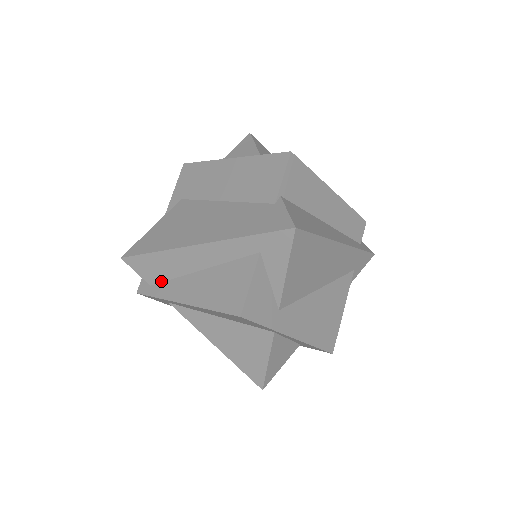
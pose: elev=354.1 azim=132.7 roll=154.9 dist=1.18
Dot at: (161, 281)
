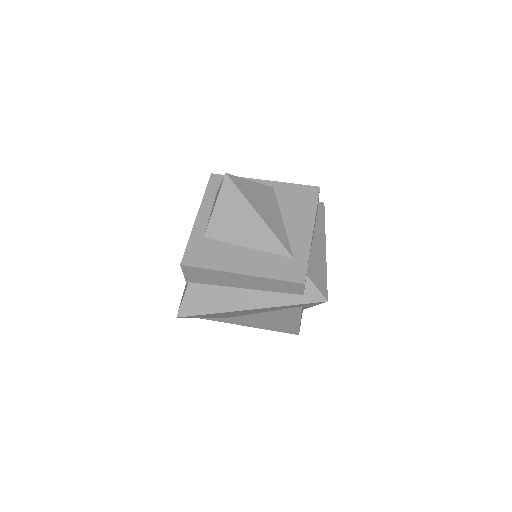
Dot at: occluded
